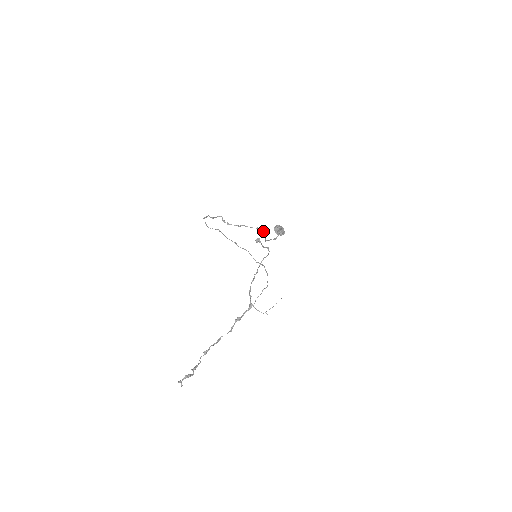
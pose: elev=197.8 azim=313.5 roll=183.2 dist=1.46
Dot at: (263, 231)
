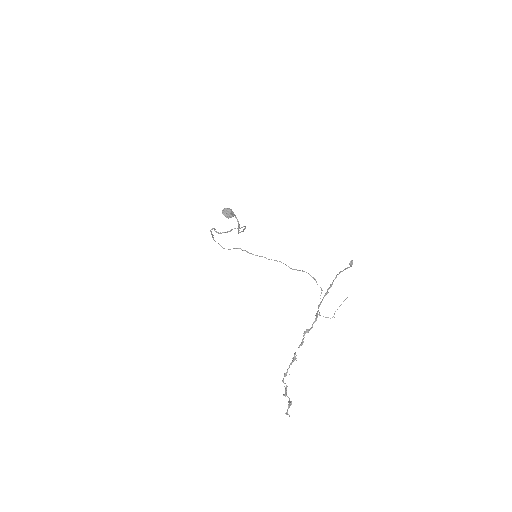
Dot at: (245, 227)
